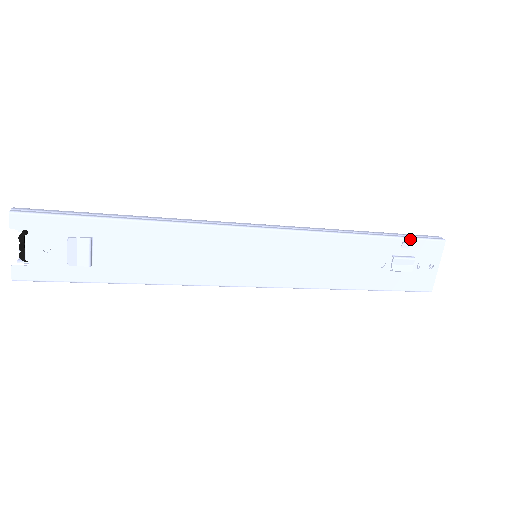
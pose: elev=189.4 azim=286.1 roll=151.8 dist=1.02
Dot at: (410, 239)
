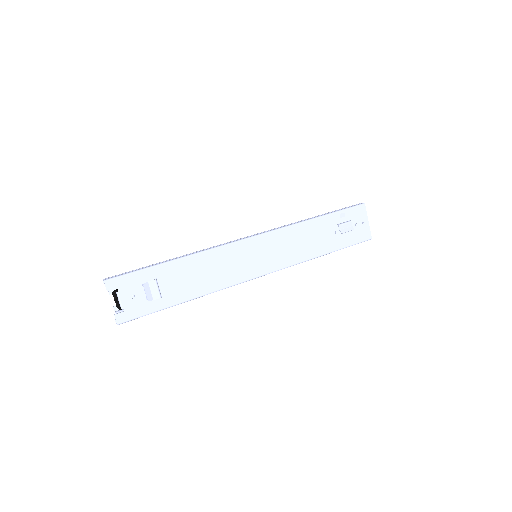
Dot at: (343, 210)
